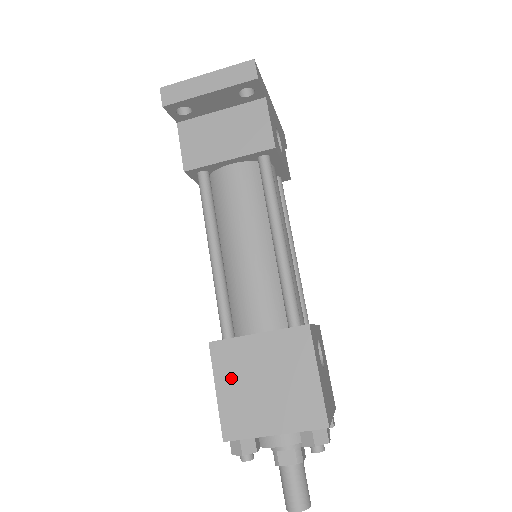
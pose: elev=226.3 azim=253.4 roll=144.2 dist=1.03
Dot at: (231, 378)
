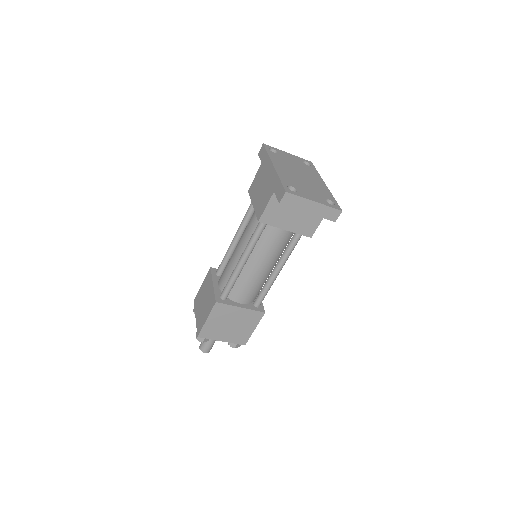
Dot at: (217, 318)
